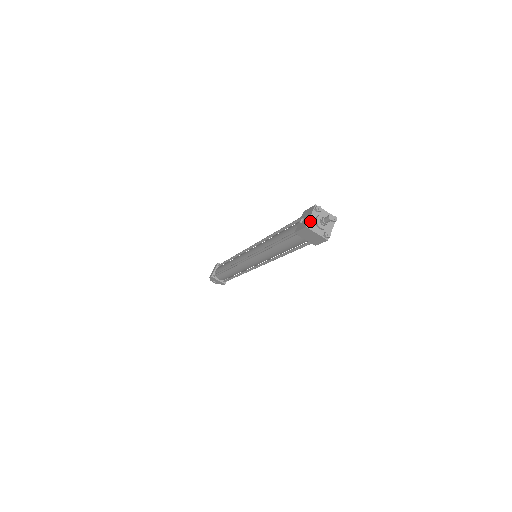
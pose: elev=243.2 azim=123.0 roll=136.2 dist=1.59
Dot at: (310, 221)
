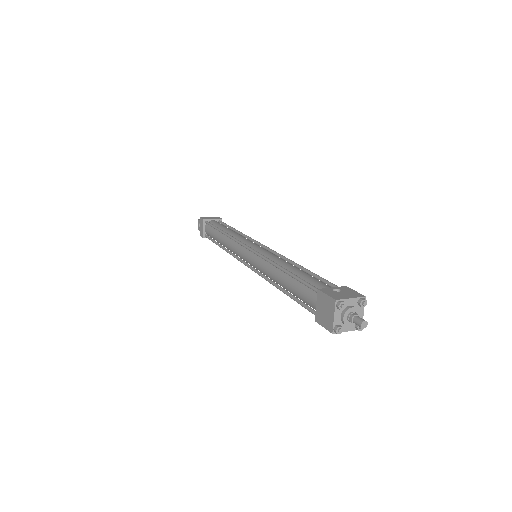
Dot at: (344, 301)
